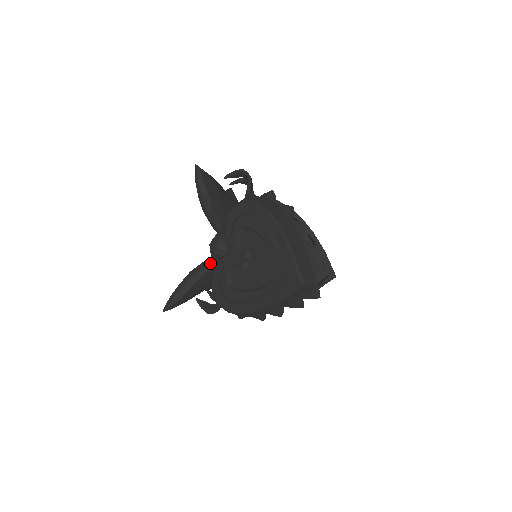
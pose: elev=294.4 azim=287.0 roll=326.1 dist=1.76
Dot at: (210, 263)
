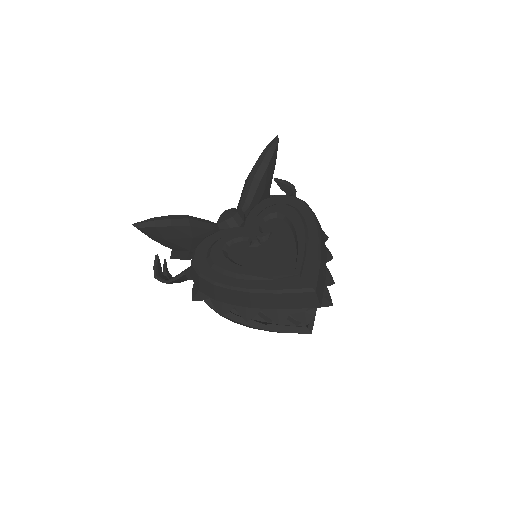
Dot at: (213, 225)
